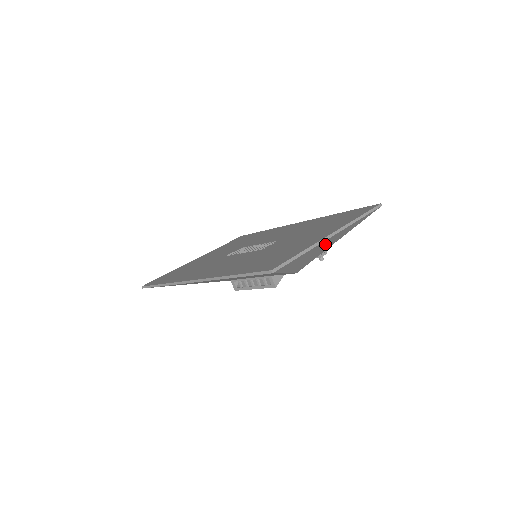
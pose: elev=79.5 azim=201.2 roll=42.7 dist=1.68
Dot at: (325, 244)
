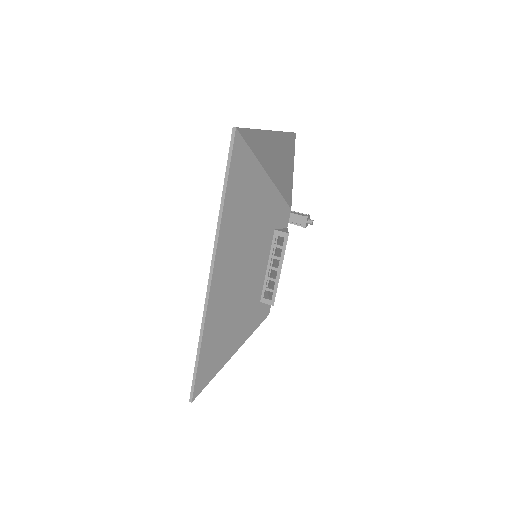
Dot at: (276, 150)
